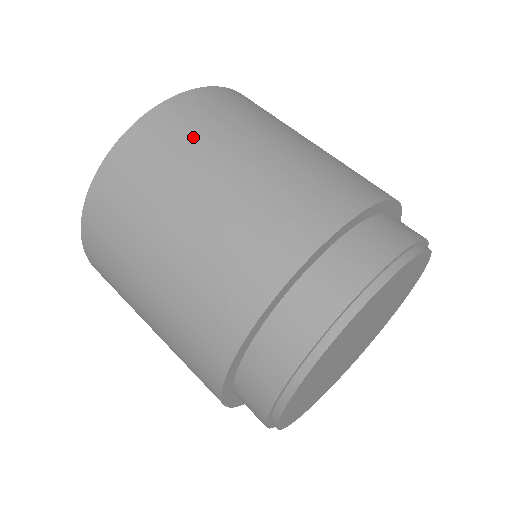
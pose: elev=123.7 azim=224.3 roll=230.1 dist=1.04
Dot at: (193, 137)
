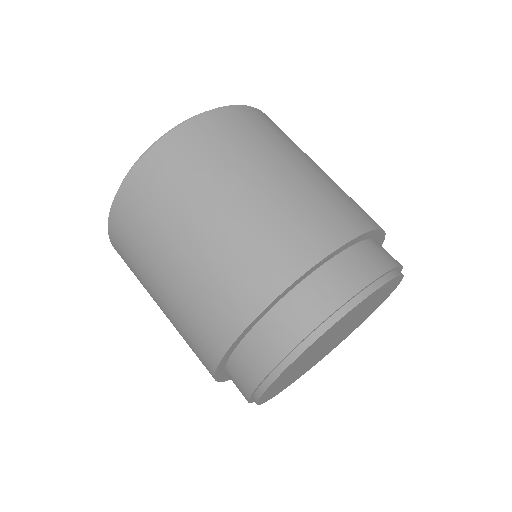
Dot at: (156, 211)
